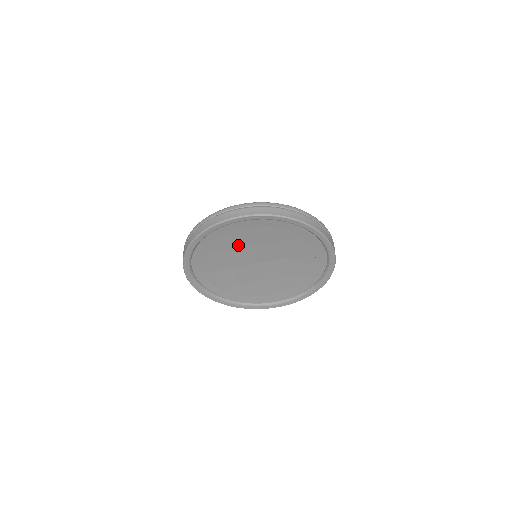
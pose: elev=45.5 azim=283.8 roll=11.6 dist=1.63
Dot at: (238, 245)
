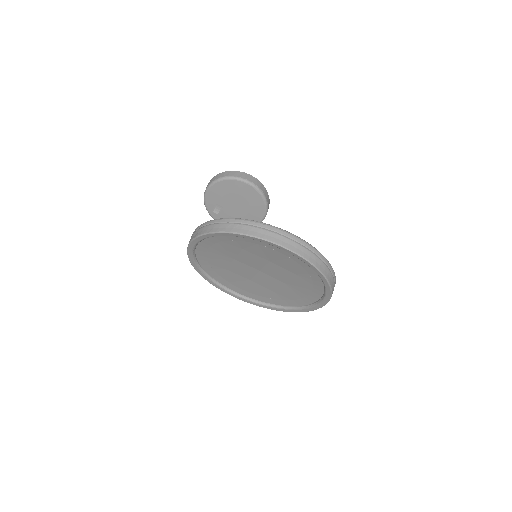
Dot at: (259, 254)
